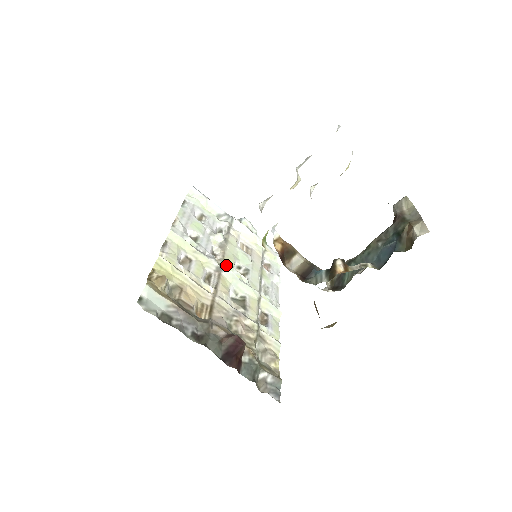
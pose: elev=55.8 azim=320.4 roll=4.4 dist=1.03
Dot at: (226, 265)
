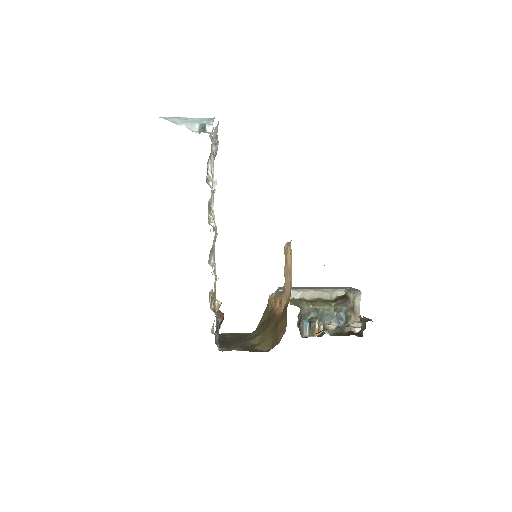
Dot at: occluded
